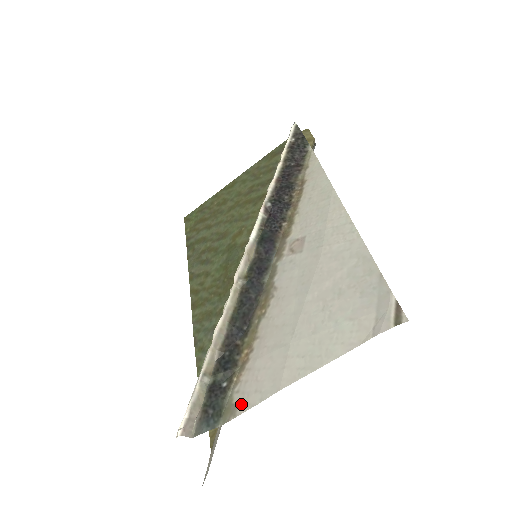
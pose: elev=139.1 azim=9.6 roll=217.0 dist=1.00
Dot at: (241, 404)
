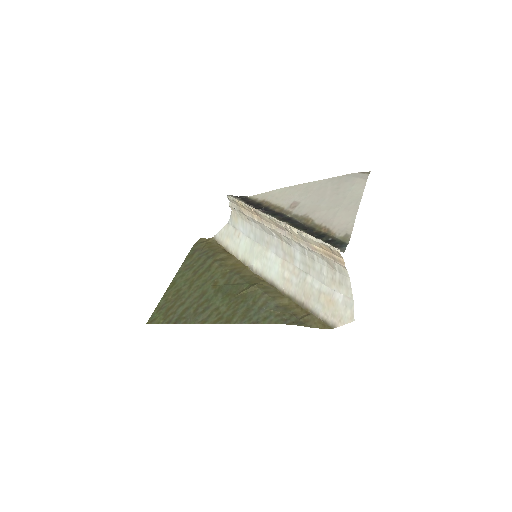
Dot at: (347, 232)
